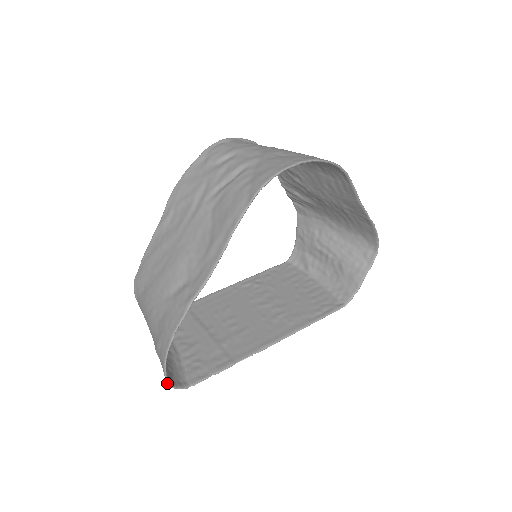
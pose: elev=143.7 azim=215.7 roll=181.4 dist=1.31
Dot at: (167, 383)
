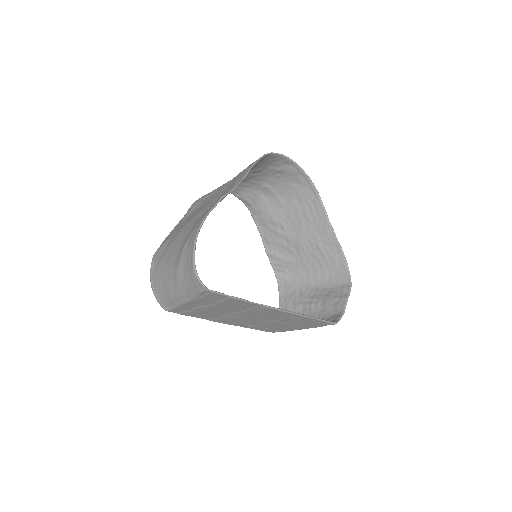
Dot at: (193, 265)
